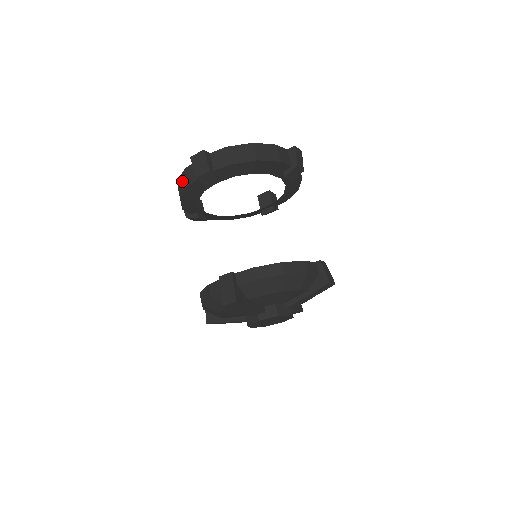
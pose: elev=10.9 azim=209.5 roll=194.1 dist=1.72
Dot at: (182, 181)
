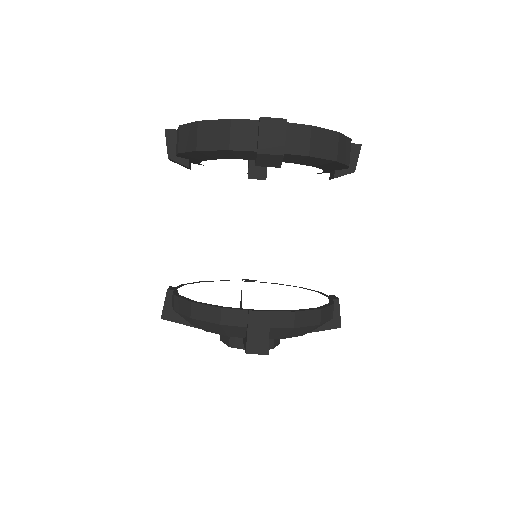
Dot at: (216, 131)
